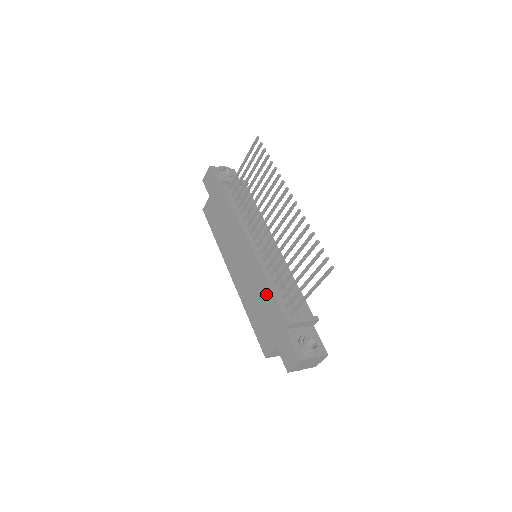
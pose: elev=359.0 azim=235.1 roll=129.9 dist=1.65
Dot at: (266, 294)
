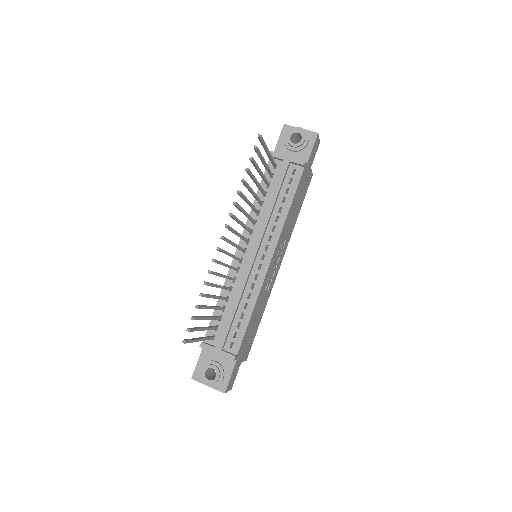
Dot at: occluded
